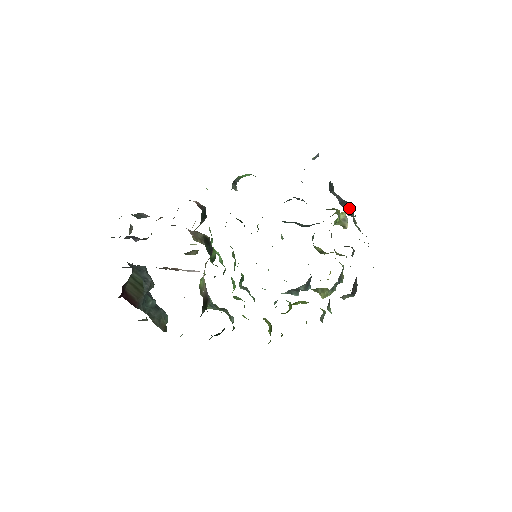
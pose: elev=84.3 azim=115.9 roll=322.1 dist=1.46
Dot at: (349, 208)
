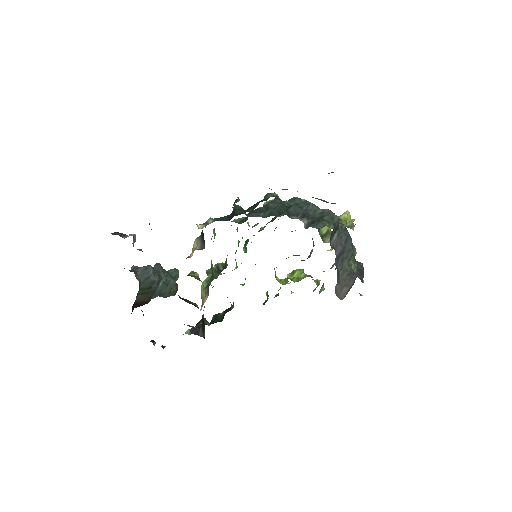
Dot at: (348, 254)
